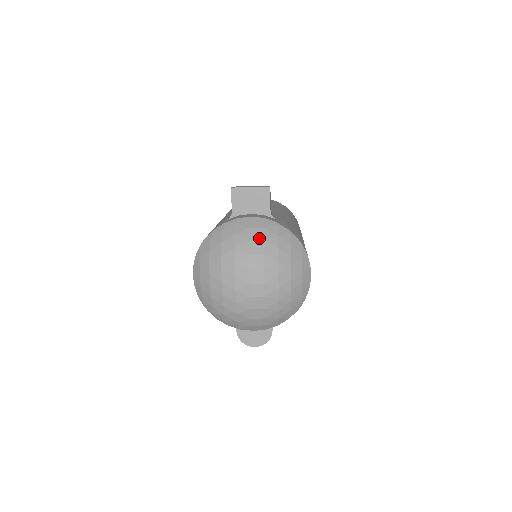
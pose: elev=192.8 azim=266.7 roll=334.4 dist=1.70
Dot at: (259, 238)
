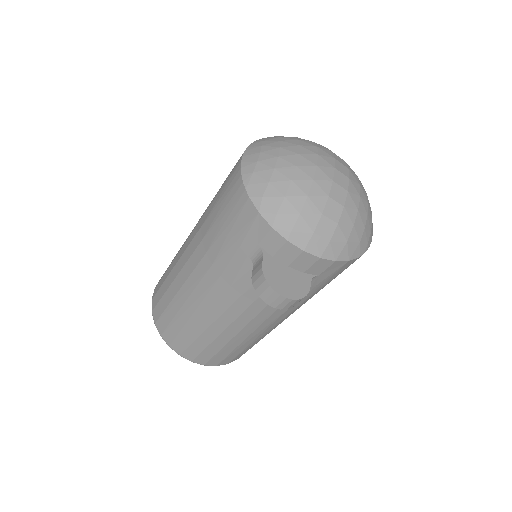
Dot at: occluded
